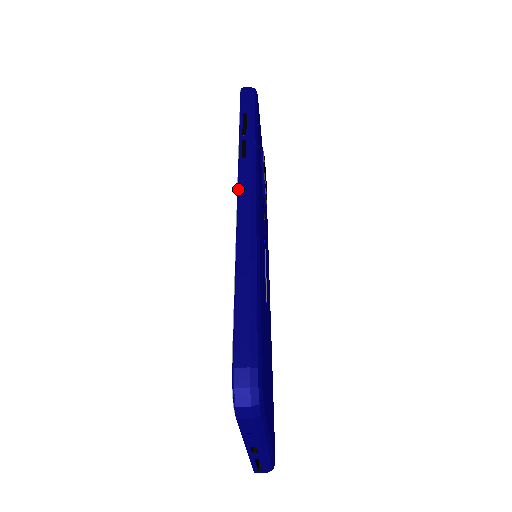
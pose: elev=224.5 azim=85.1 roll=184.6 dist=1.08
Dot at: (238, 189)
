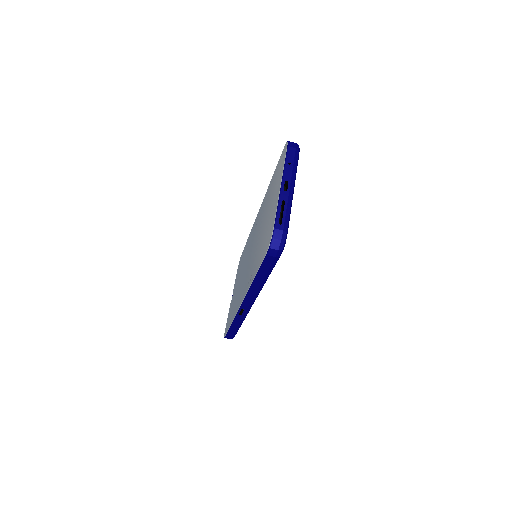
Dot at: occluded
